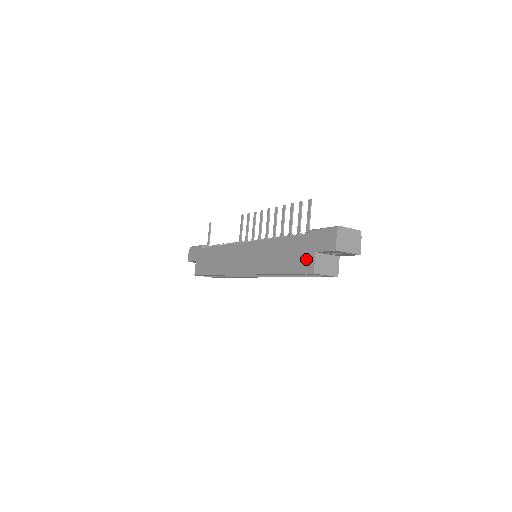
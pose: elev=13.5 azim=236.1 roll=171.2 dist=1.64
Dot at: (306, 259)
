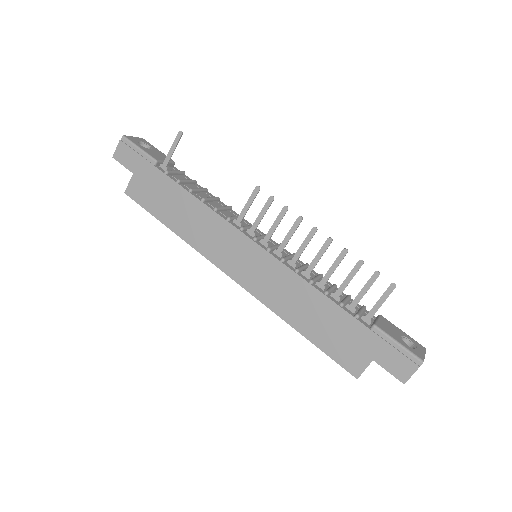
Dot at: (354, 356)
